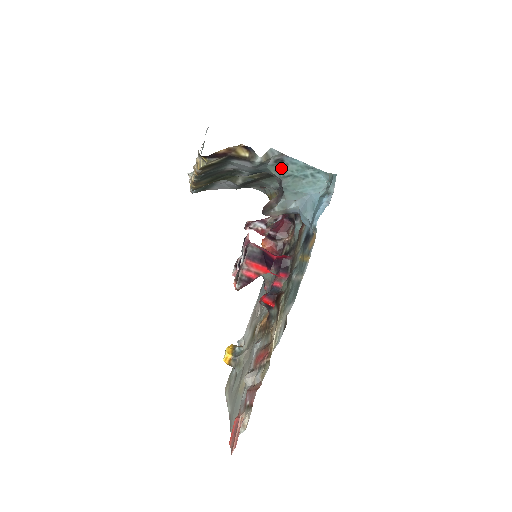
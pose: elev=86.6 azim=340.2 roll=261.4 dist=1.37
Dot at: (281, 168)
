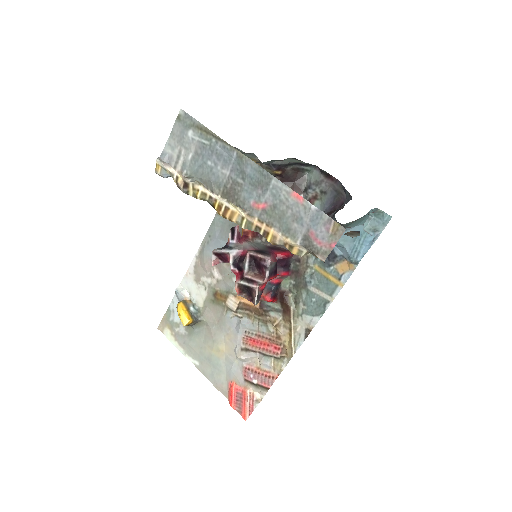
Dot at: occluded
